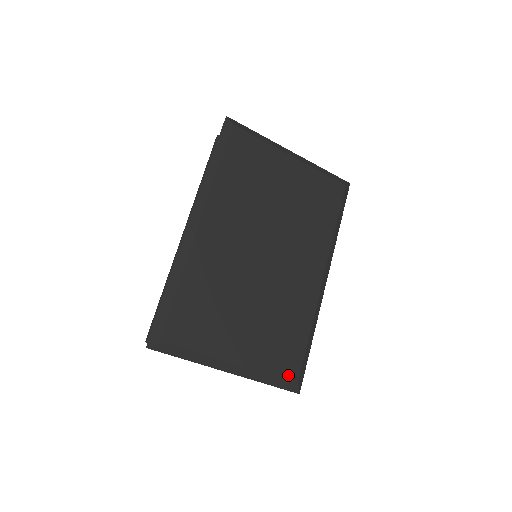
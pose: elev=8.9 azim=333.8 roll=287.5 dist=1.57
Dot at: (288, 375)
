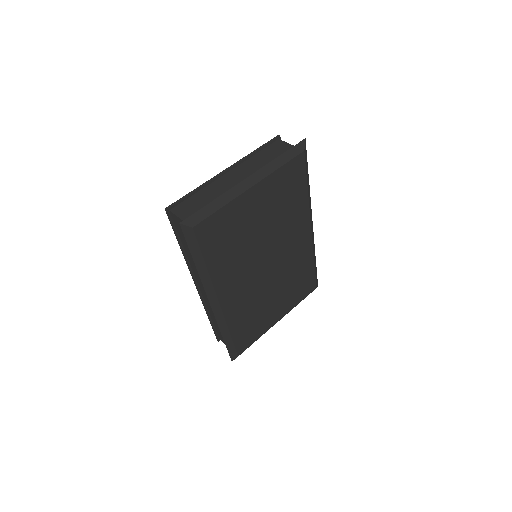
Dot at: (310, 291)
